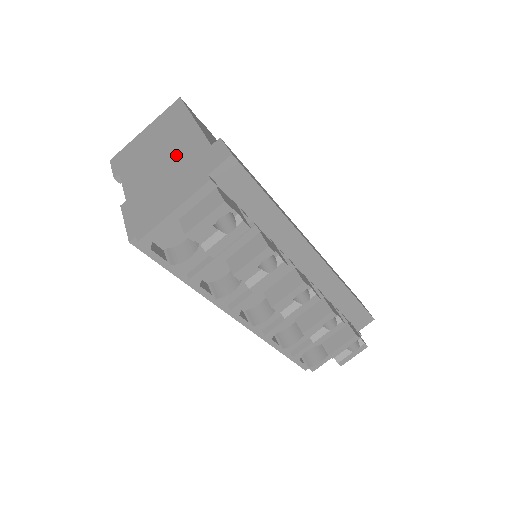
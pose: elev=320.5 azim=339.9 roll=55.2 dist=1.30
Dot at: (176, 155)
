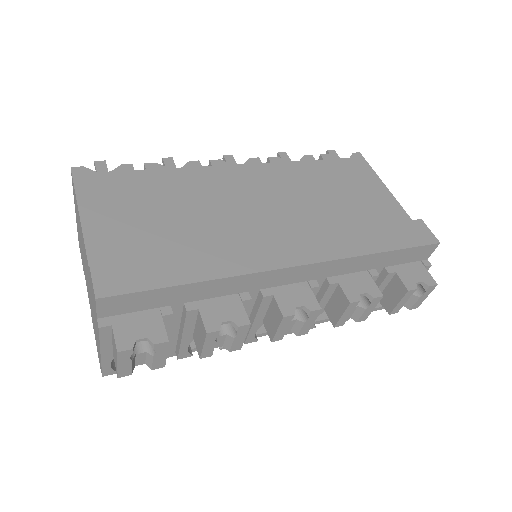
Dot at: (86, 269)
